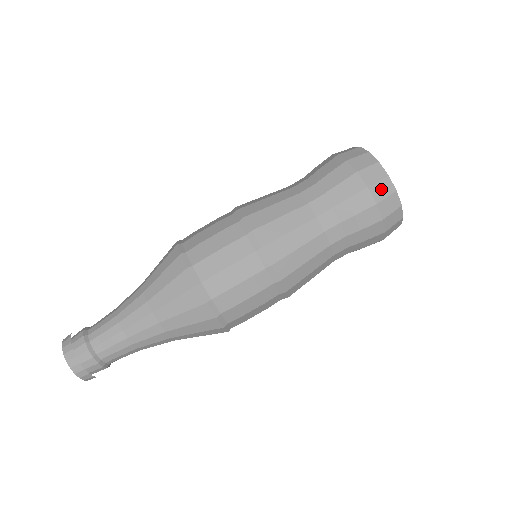
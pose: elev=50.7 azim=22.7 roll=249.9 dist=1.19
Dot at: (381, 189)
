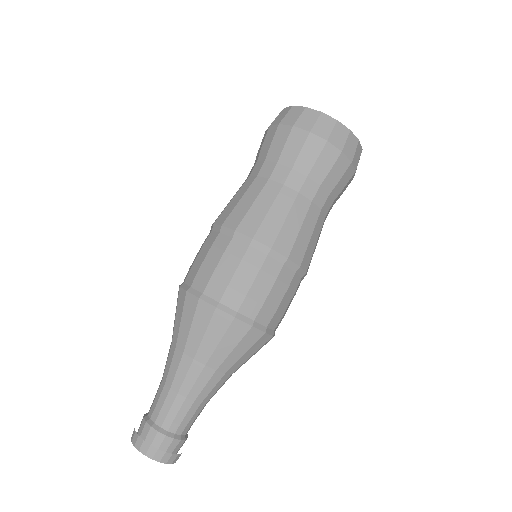
Dot at: (338, 136)
